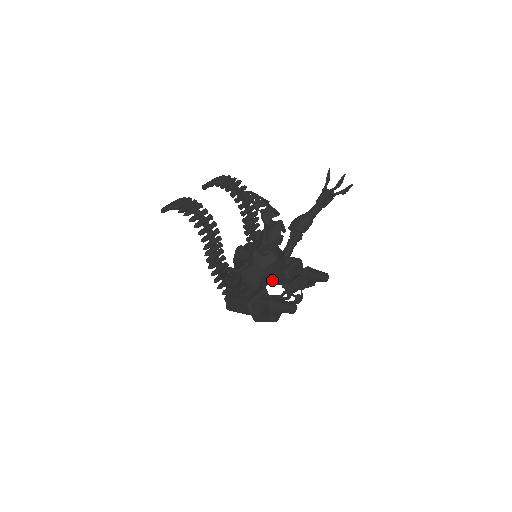
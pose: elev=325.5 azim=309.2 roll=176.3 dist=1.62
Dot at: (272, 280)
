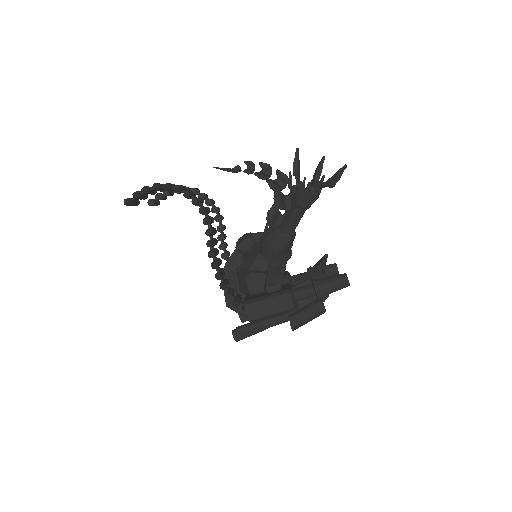
Dot at: occluded
